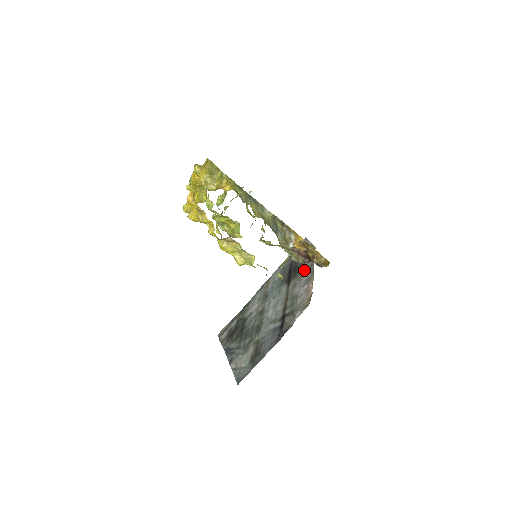
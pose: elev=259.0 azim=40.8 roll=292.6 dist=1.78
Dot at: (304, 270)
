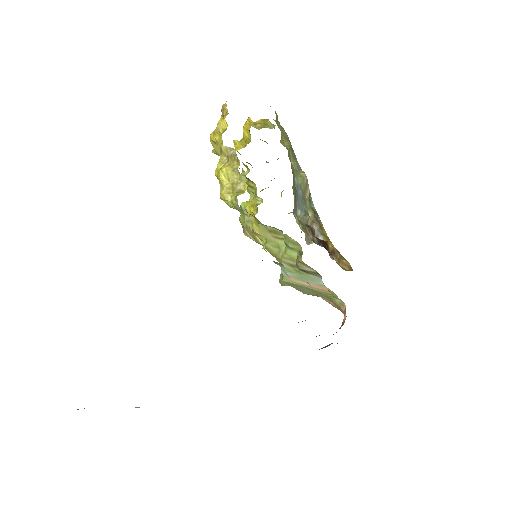
Dot at: (316, 336)
